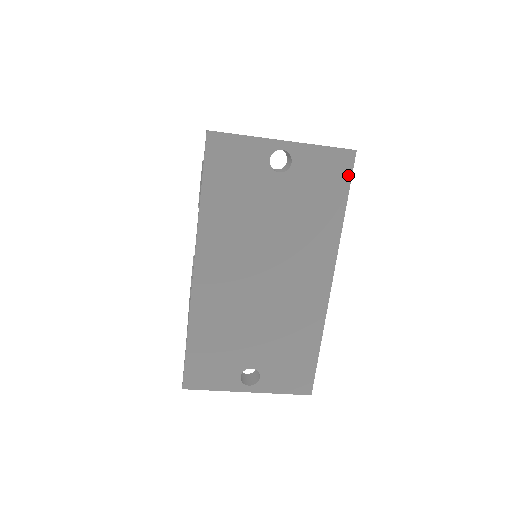
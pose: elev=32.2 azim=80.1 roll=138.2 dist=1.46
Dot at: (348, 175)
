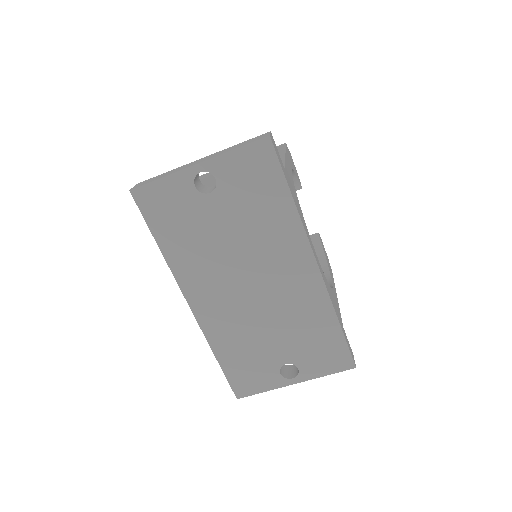
Dot at: (275, 162)
